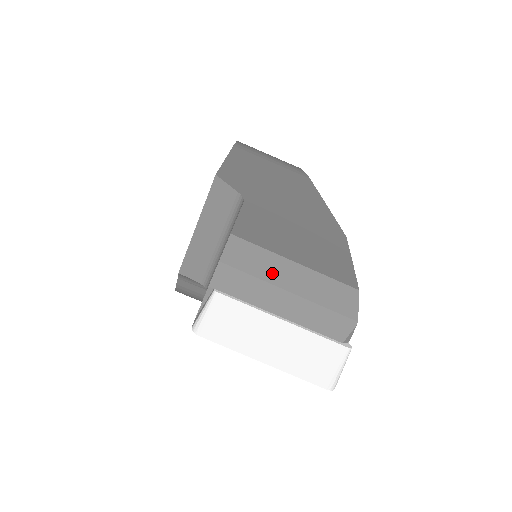
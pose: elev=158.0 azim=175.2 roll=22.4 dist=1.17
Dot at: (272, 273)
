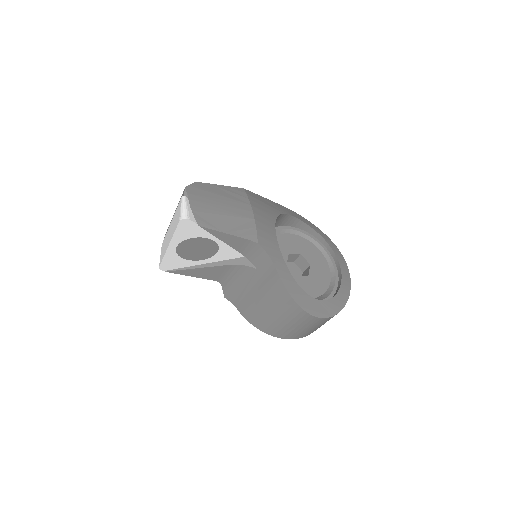
Dot at: occluded
